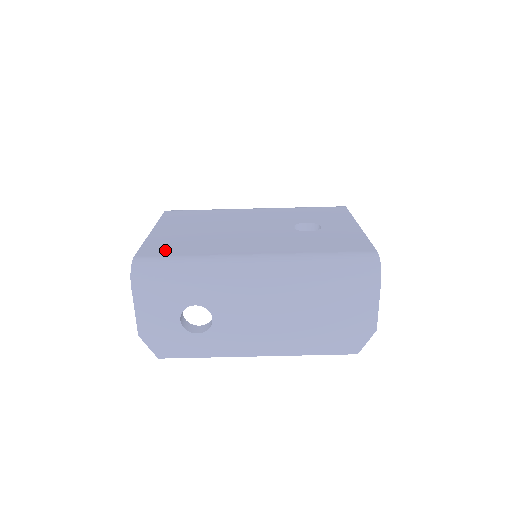
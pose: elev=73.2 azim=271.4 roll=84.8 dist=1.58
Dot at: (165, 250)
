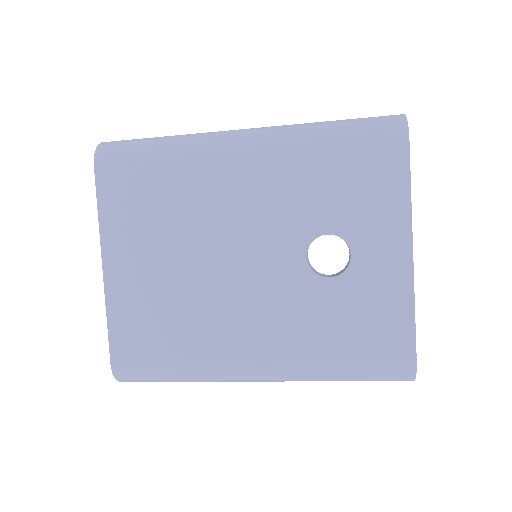
Dot at: (141, 345)
